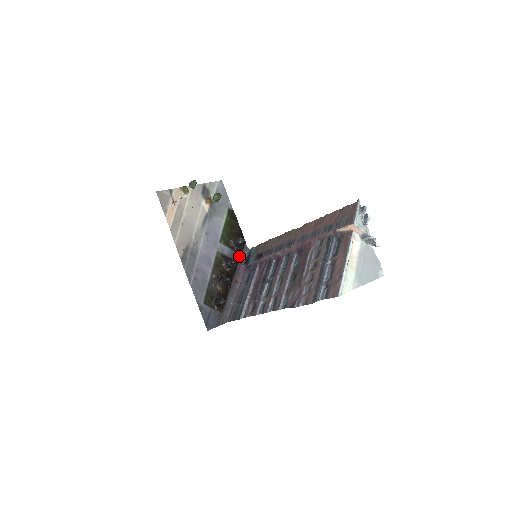
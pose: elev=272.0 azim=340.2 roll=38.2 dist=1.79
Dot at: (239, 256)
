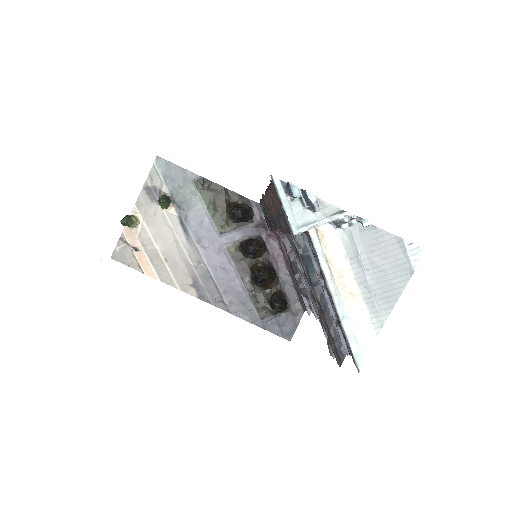
Dot at: (255, 224)
